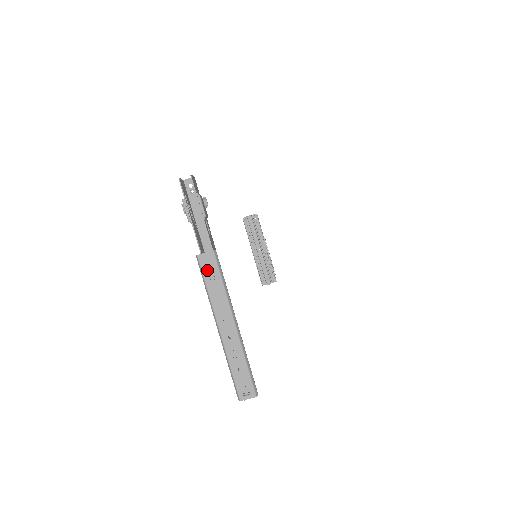
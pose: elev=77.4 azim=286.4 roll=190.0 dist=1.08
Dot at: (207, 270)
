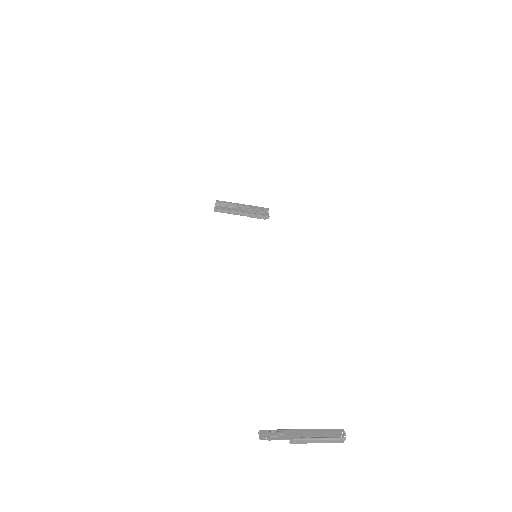
Dot at: (297, 443)
